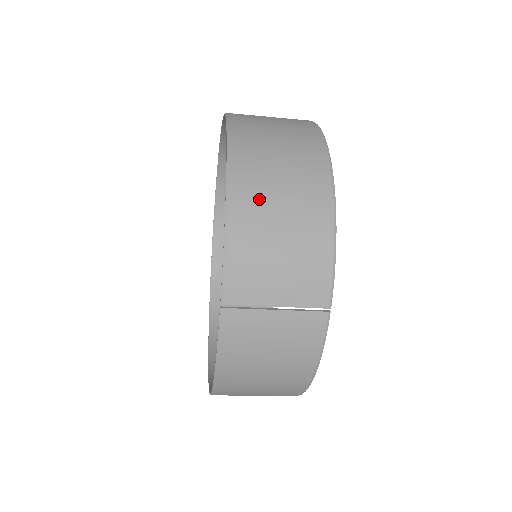
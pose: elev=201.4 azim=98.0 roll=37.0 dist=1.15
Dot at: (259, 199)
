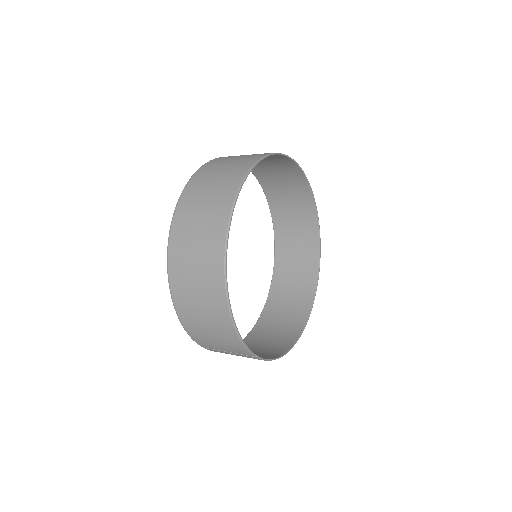
Dot at: (191, 313)
